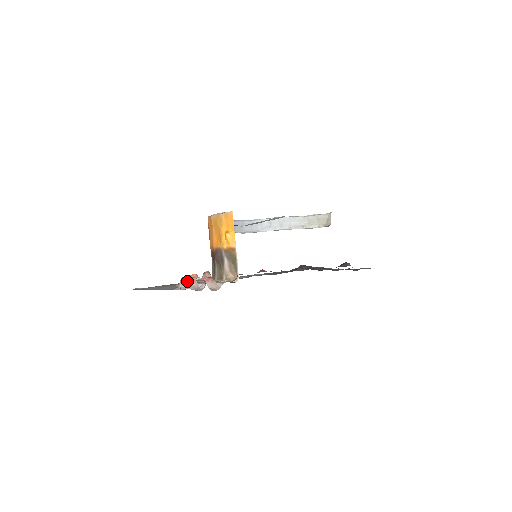
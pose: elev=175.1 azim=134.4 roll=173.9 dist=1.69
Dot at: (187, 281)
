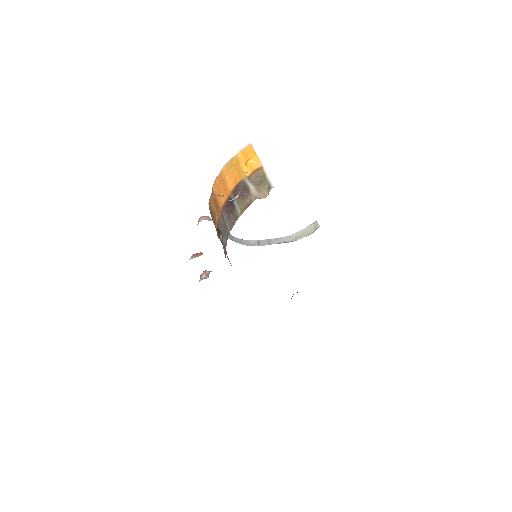
Dot at: (216, 195)
